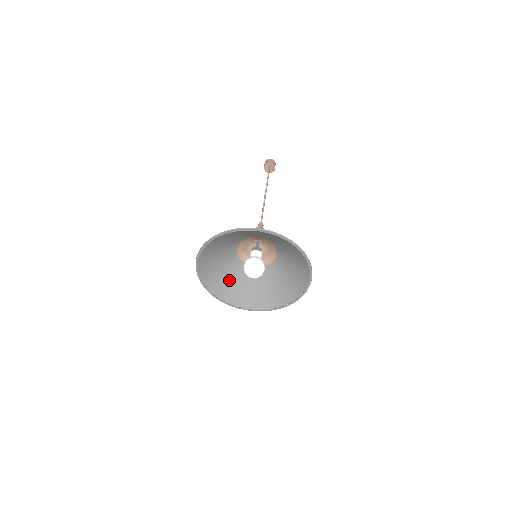
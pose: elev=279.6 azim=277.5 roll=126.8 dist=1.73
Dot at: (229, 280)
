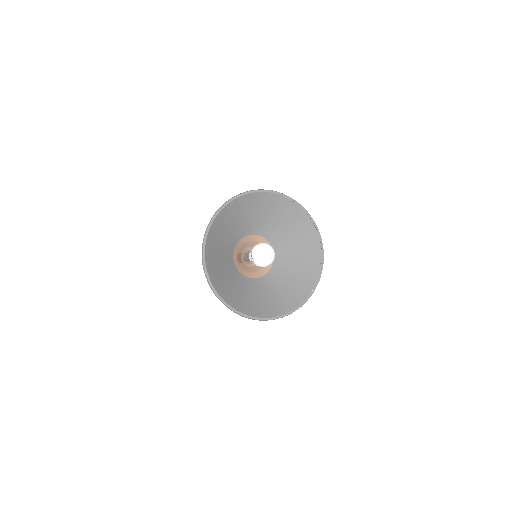
Dot at: (240, 293)
